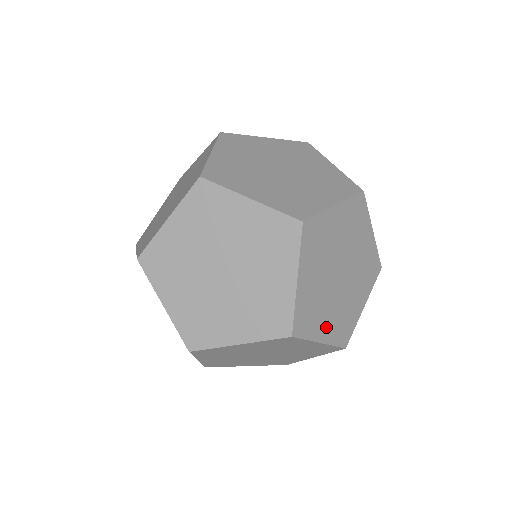
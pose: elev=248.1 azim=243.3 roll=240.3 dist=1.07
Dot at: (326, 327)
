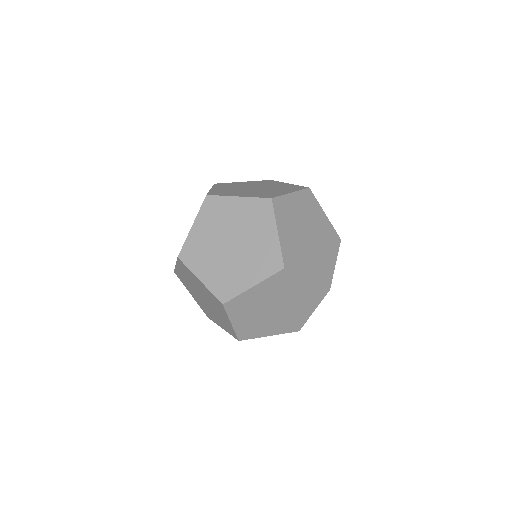
Dot at: (285, 234)
